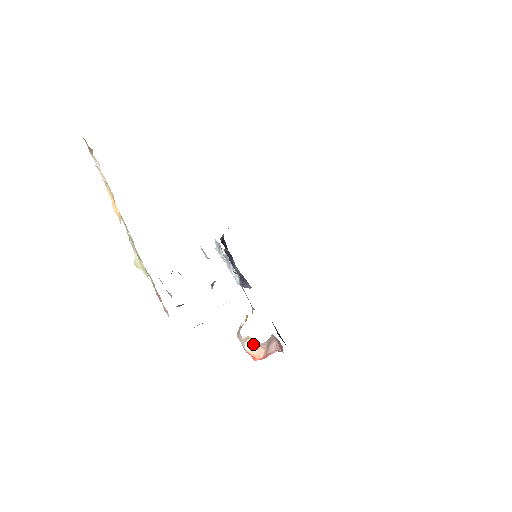
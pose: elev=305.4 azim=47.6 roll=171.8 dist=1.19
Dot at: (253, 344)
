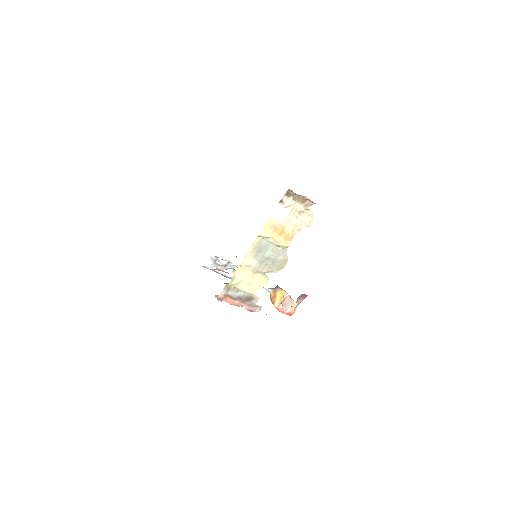
Dot at: (293, 305)
